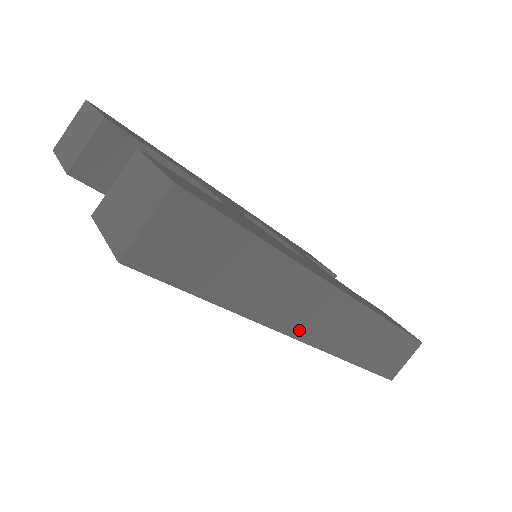
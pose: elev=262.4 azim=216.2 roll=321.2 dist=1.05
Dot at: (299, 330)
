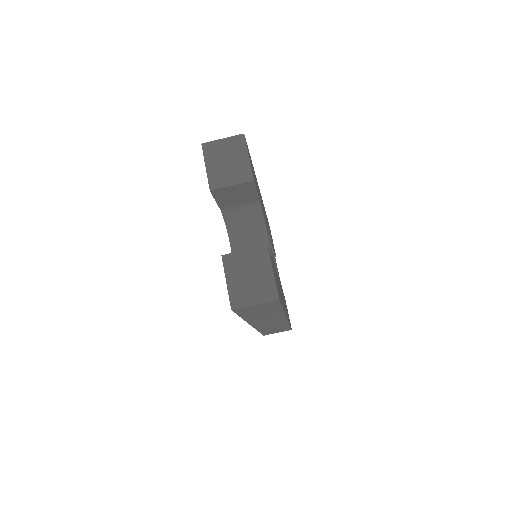
Dot at: (256, 324)
